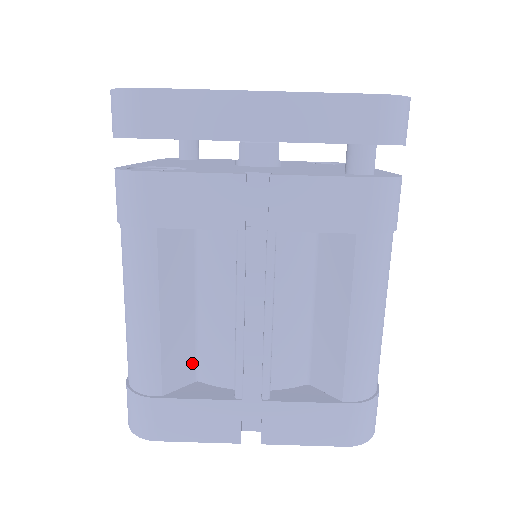
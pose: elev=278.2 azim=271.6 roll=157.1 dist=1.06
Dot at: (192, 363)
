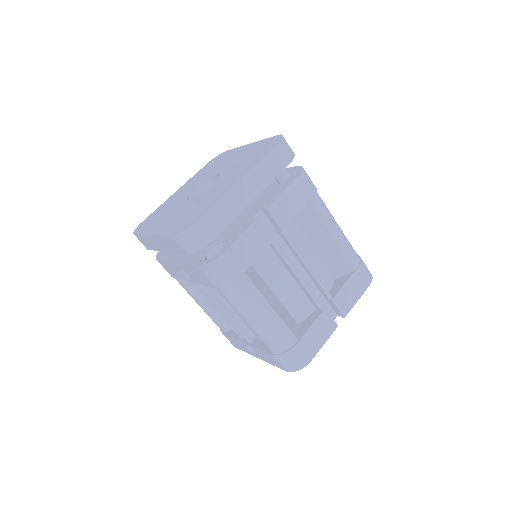
Dot at: (291, 318)
